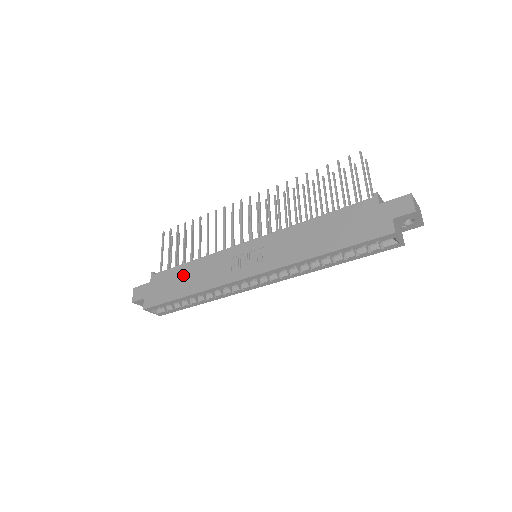
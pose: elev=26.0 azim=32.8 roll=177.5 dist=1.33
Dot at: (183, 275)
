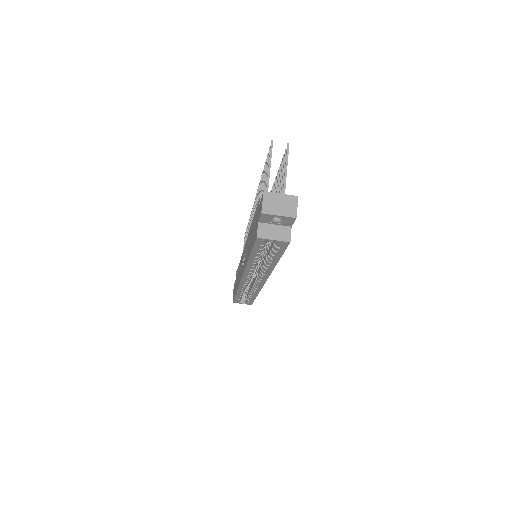
Dot at: (237, 275)
